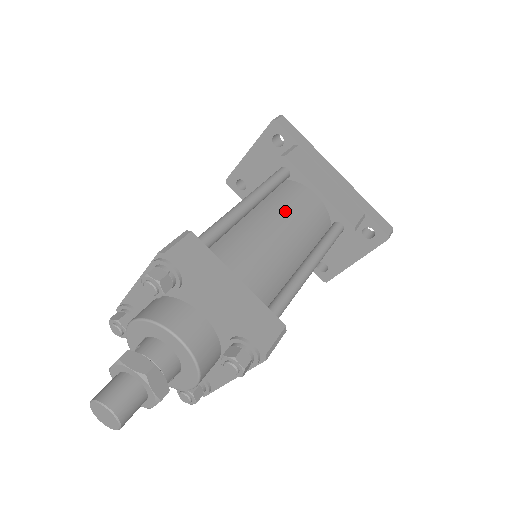
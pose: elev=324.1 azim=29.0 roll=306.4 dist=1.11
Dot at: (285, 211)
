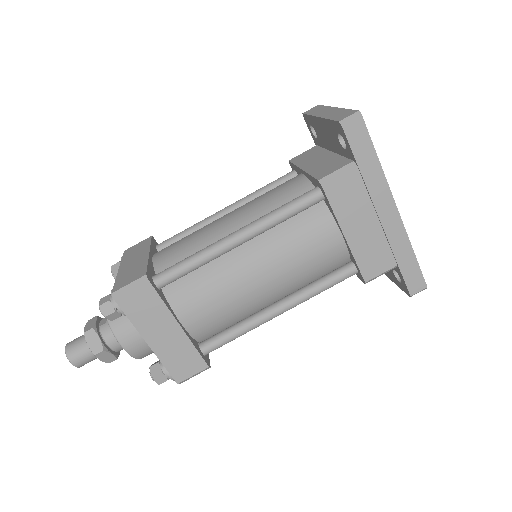
Dot at: (281, 253)
